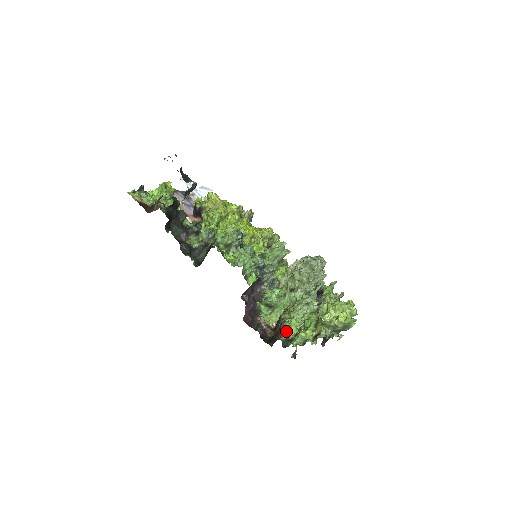
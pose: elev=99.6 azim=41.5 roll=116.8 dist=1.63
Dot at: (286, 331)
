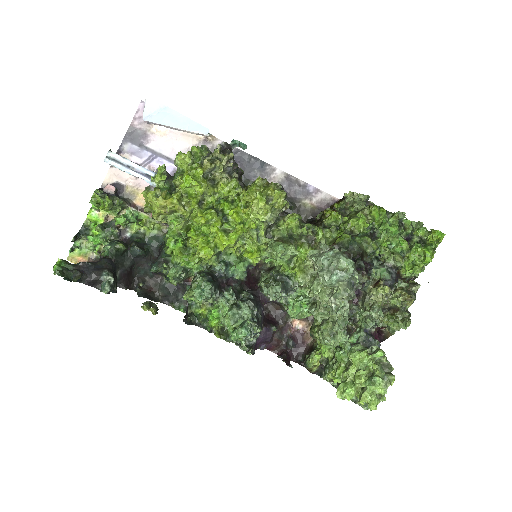
Dot at: (314, 365)
